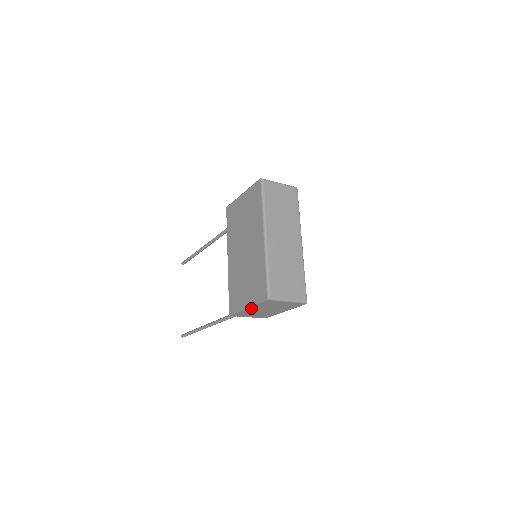
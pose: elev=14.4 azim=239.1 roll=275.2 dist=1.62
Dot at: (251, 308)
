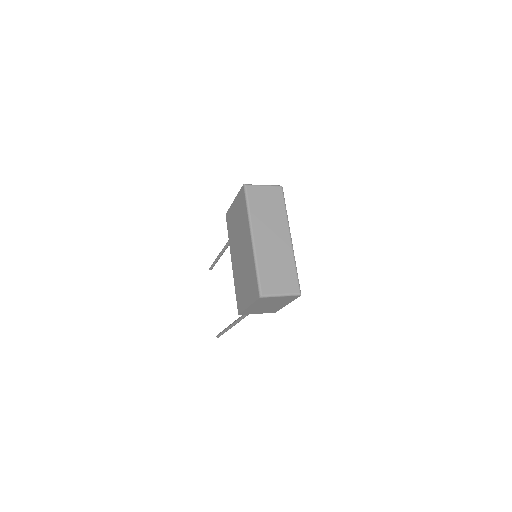
Dot at: (252, 306)
